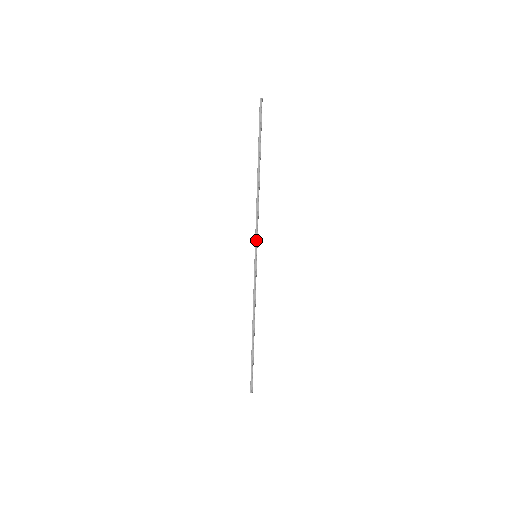
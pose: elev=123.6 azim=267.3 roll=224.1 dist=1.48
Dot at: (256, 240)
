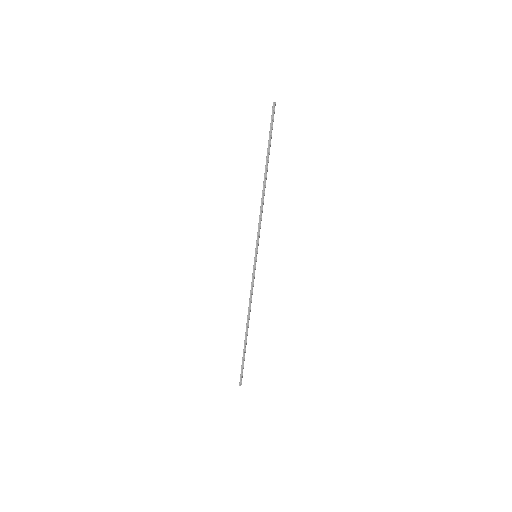
Dot at: (257, 241)
